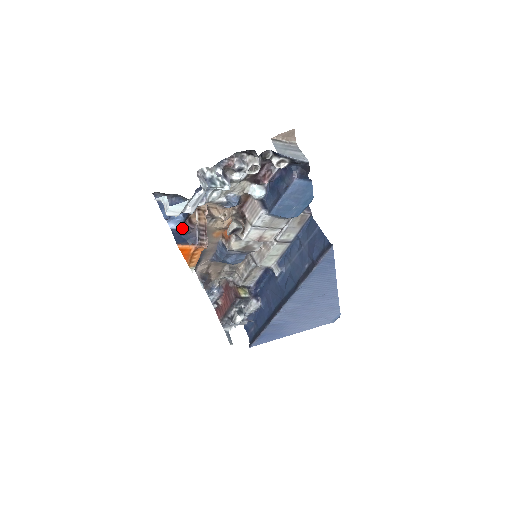
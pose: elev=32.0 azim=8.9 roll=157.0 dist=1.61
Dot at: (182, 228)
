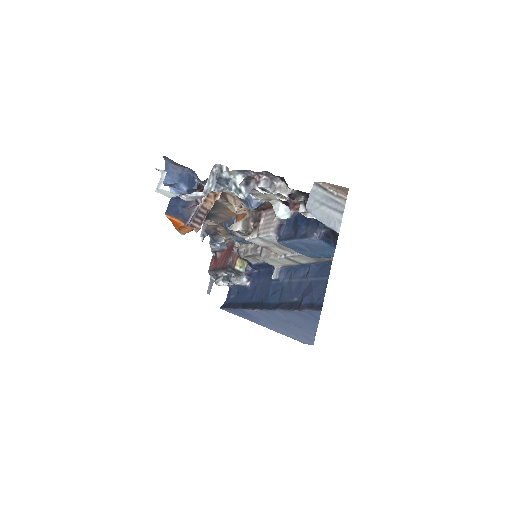
Dot at: occluded
